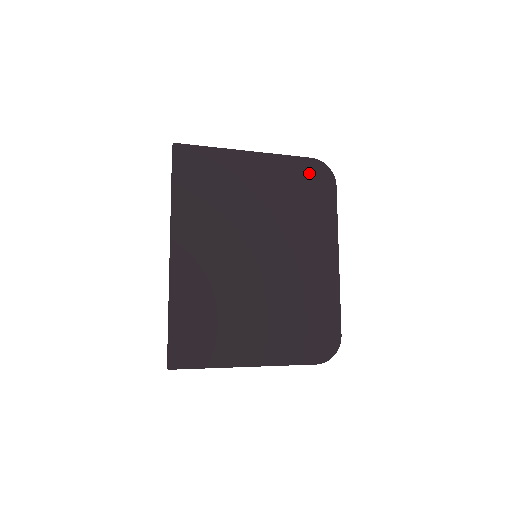
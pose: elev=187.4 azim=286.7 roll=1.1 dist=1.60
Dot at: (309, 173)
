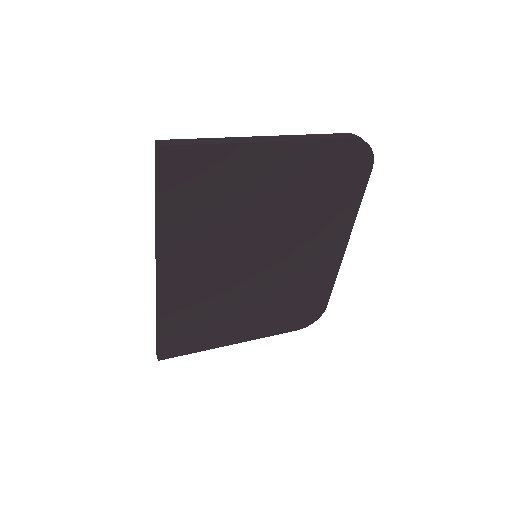
Dot at: (343, 159)
